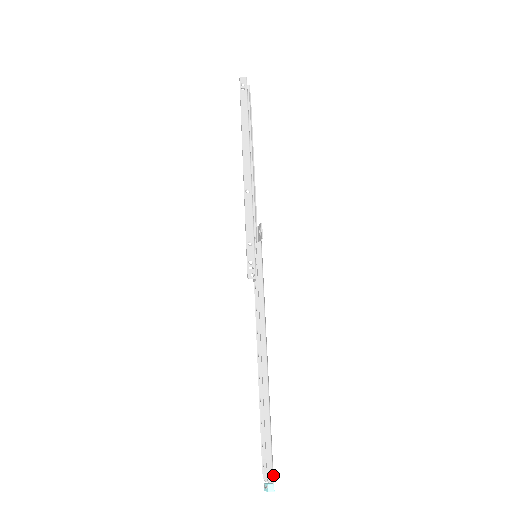
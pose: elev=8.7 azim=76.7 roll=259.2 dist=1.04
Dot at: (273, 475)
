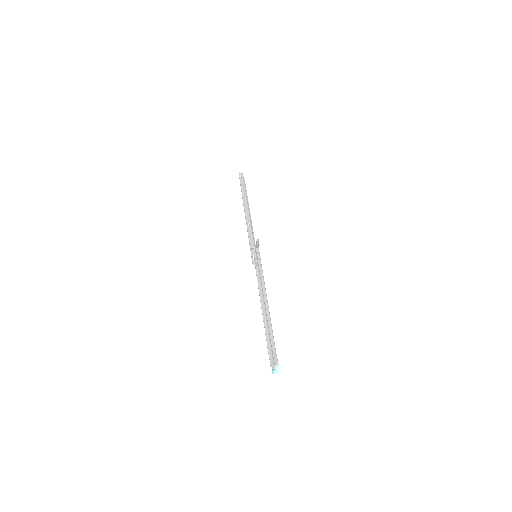
Dot at: occluded
